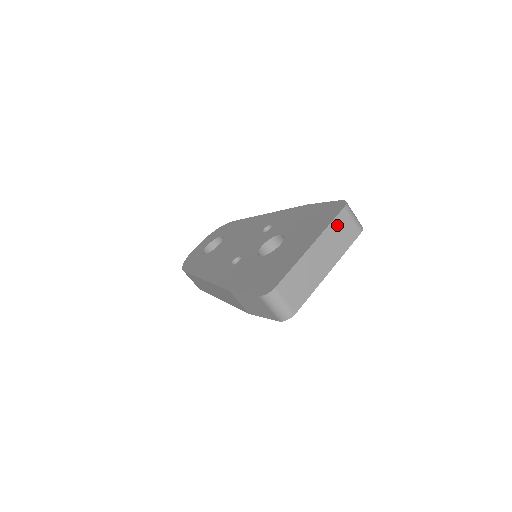
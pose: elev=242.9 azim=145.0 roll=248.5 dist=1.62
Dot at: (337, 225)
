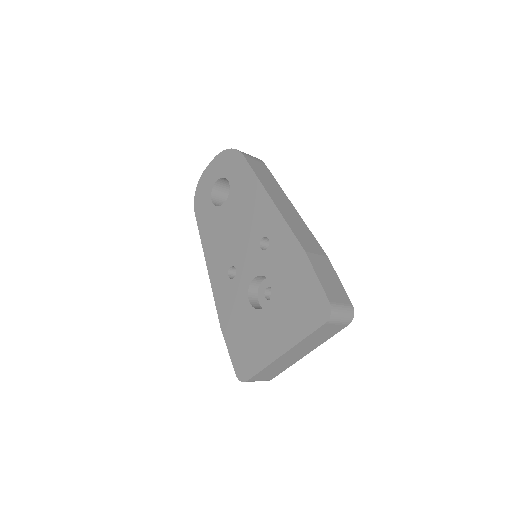
Dot at: (316, 334)
